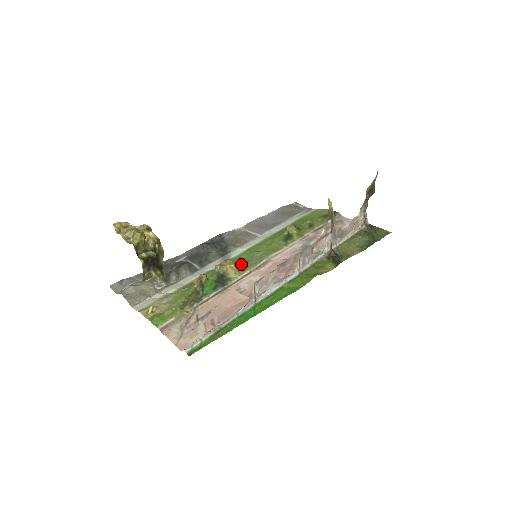
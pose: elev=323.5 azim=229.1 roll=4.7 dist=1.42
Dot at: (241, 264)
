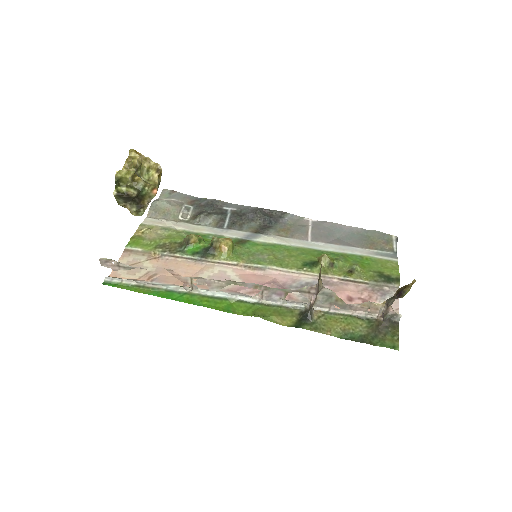
Dot at: (242, 252)
